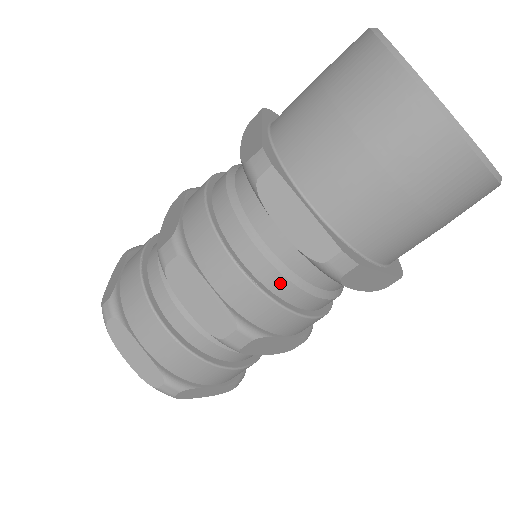
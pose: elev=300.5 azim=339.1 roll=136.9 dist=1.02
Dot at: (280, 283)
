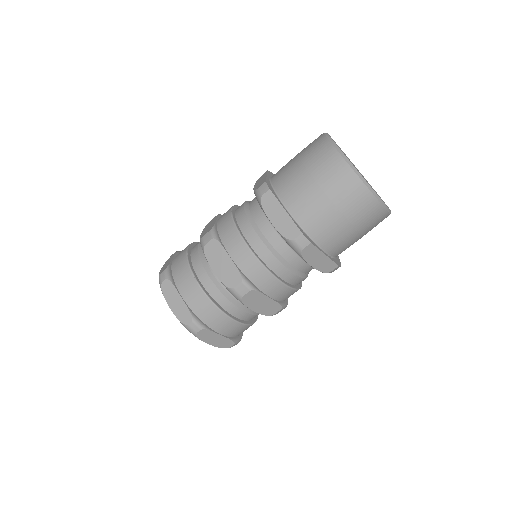
Dot at: (269, 257)
